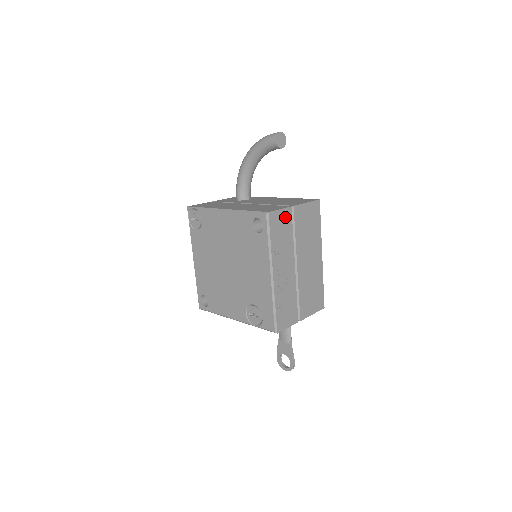
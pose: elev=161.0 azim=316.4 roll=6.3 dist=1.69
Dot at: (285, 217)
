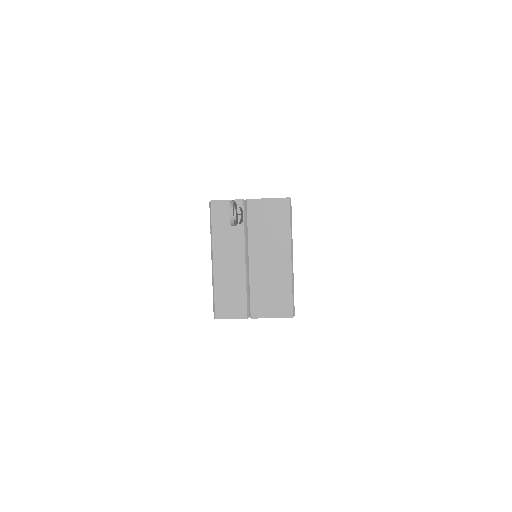
Dot at: occluded
